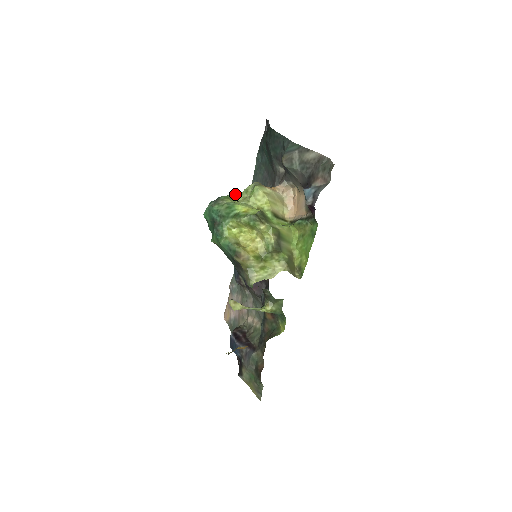
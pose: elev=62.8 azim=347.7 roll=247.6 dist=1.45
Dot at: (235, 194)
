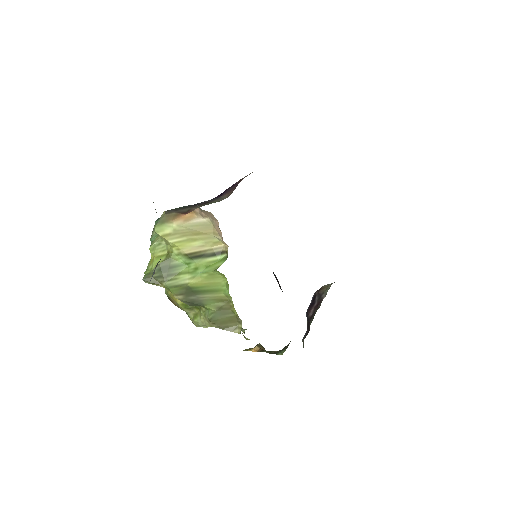
Dot at: occluded
